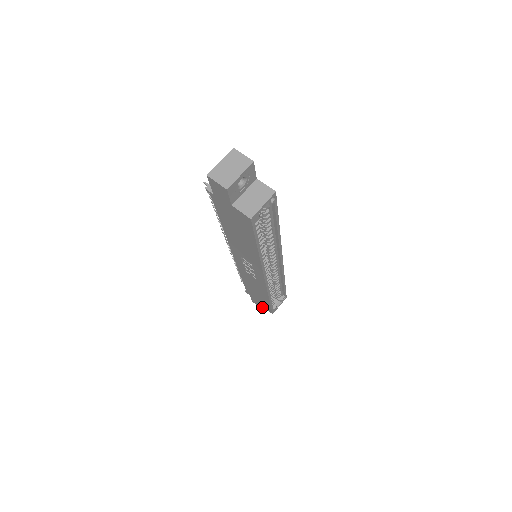
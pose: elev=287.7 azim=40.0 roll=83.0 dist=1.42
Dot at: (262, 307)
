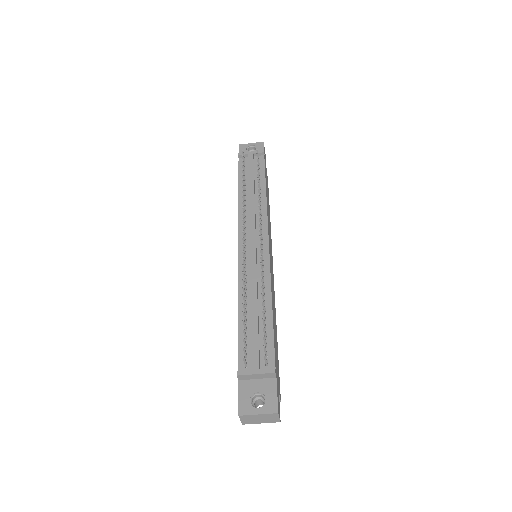
Dot at: occluded
